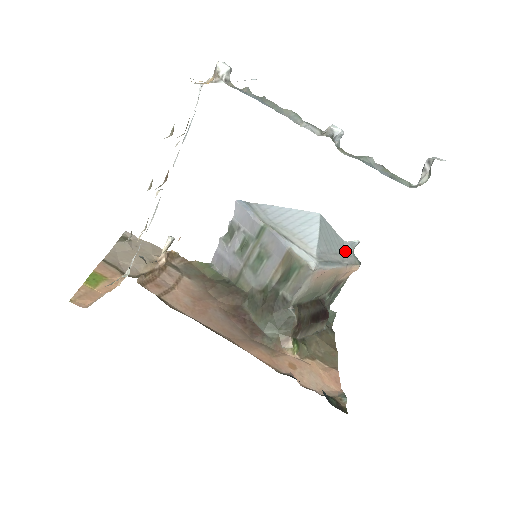
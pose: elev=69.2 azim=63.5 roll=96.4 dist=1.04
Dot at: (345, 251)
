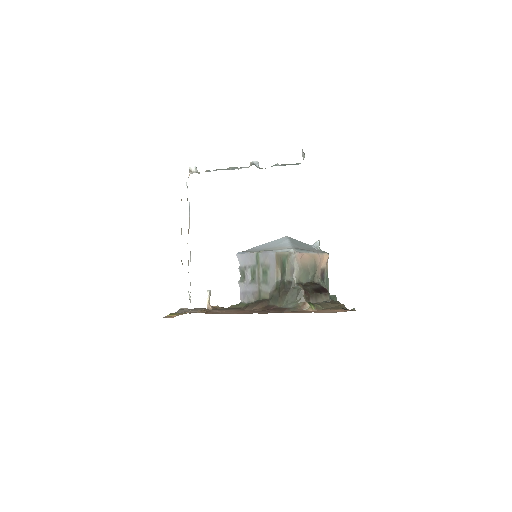
Dot at: (313, 248)
